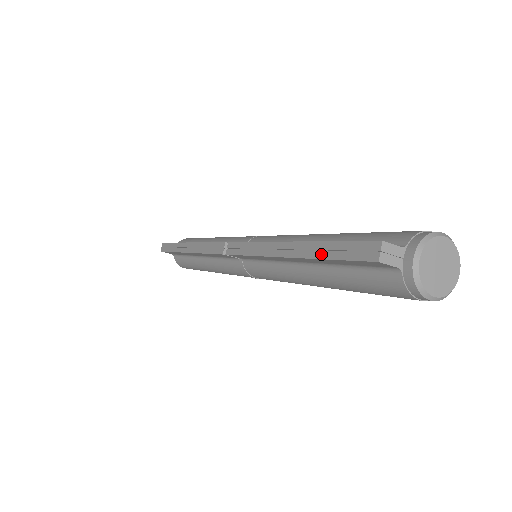
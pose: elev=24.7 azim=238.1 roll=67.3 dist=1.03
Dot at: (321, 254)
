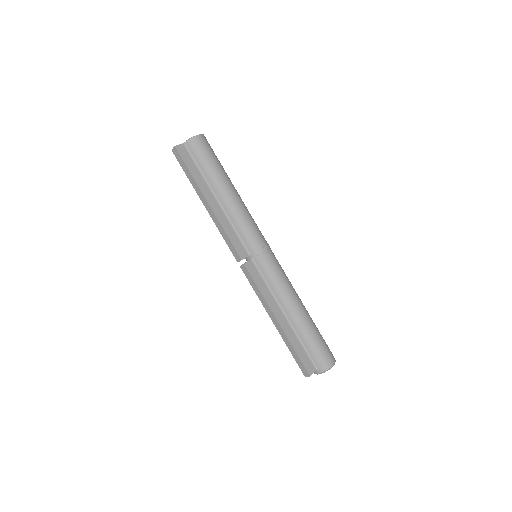
Dot at: (289, 348)
